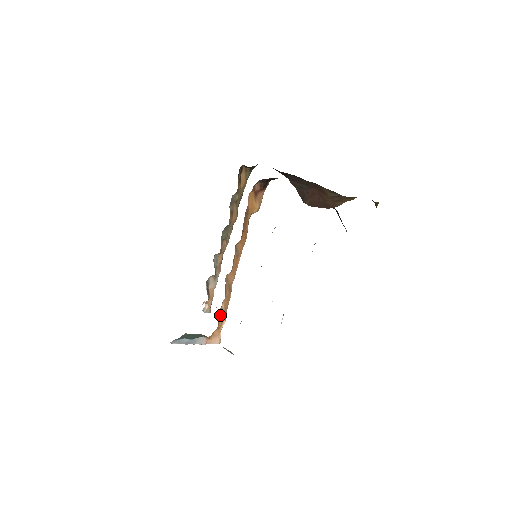
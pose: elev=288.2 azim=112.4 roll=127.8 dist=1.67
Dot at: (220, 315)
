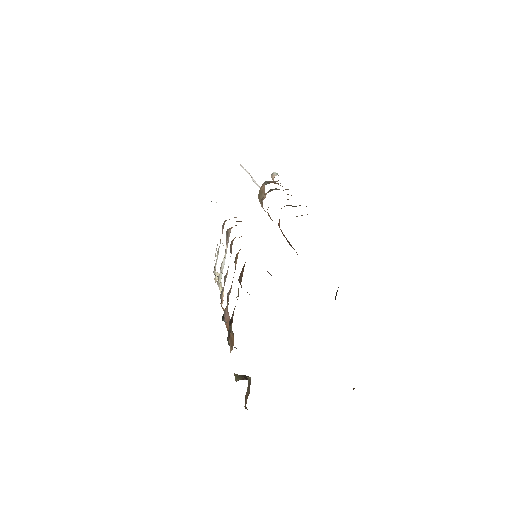
Dot at: occluded
